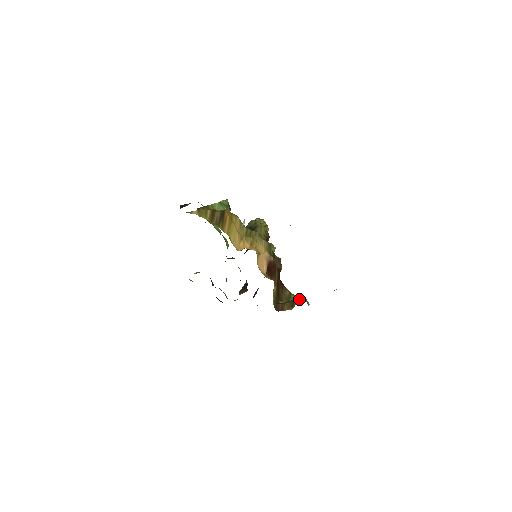
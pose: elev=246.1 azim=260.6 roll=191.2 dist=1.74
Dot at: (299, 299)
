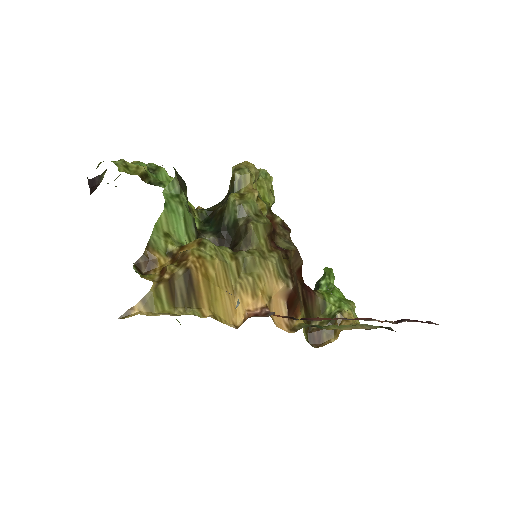
Dot at: occluded
